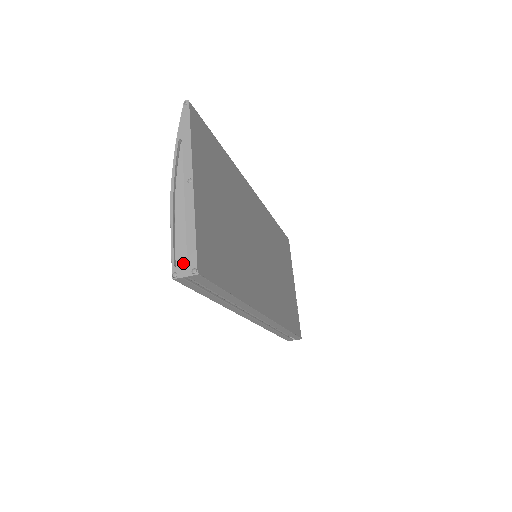
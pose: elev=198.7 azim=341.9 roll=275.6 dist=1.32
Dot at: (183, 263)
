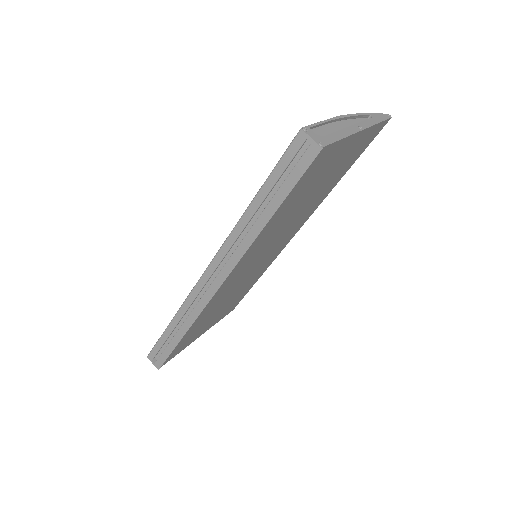
Dot at: occluded
